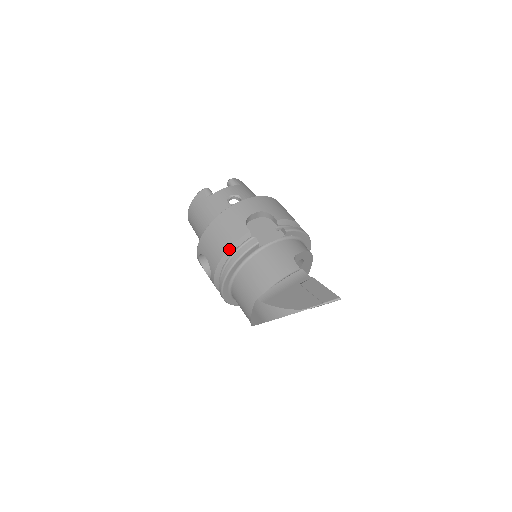
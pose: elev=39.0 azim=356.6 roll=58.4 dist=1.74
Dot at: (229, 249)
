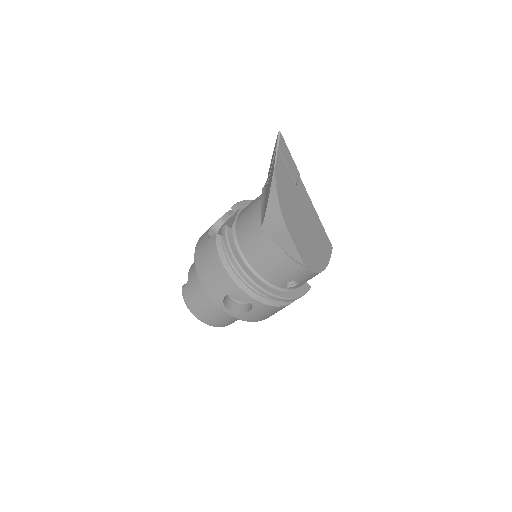
Dot at: (220, 259)
